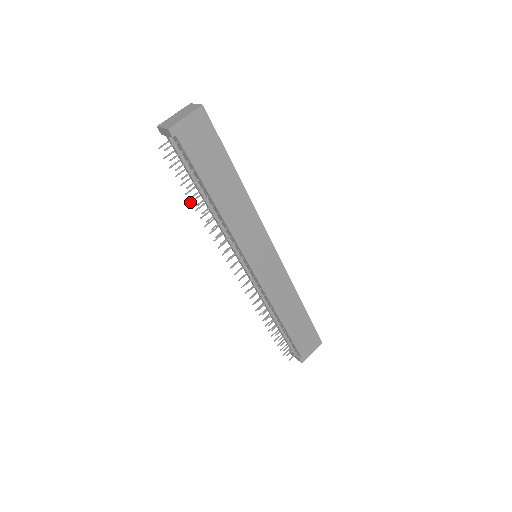
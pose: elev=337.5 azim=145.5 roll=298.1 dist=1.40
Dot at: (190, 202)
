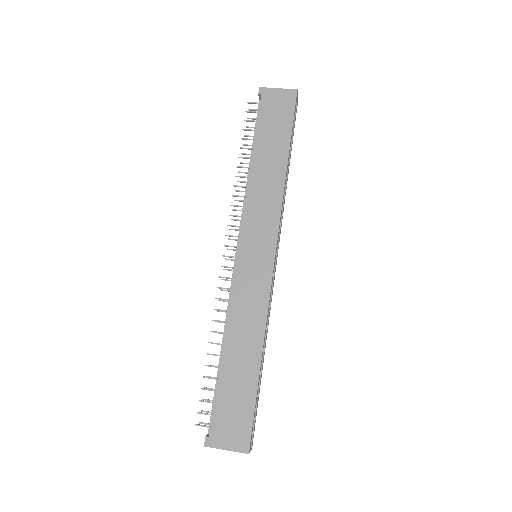
Dot at: (240, 162)
